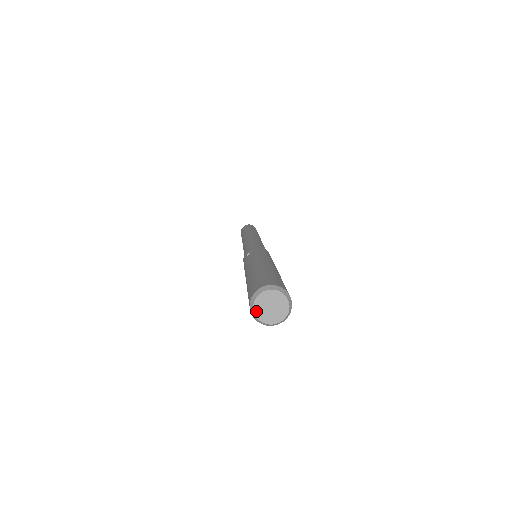
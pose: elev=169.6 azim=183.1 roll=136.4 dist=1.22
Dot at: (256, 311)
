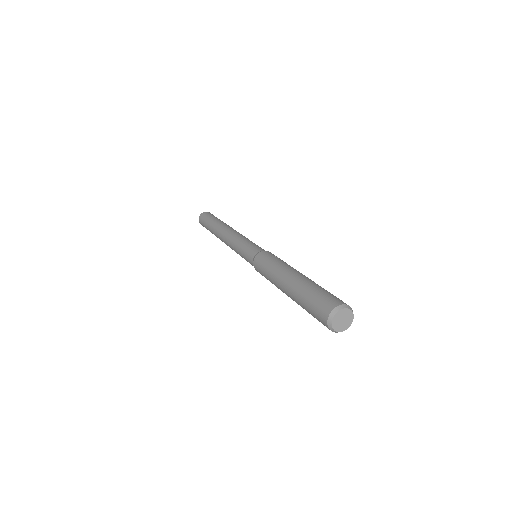
Dot at: (336, 315)
